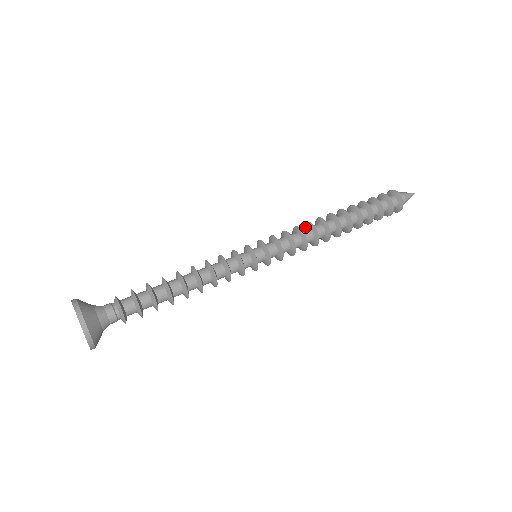
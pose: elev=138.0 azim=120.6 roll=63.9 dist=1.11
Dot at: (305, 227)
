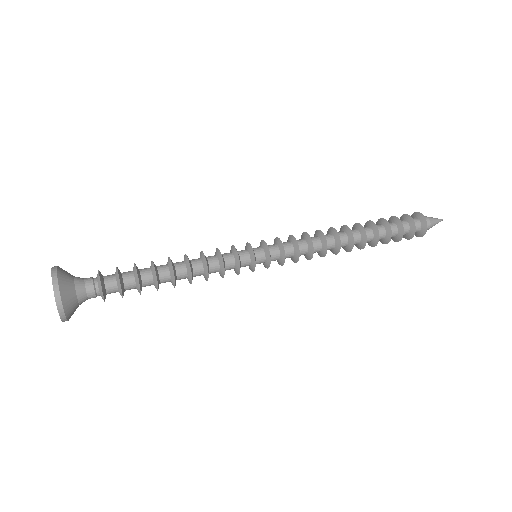
Dot at: occluded
